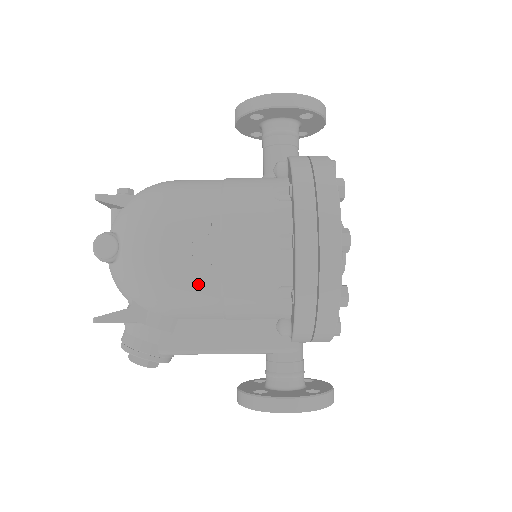
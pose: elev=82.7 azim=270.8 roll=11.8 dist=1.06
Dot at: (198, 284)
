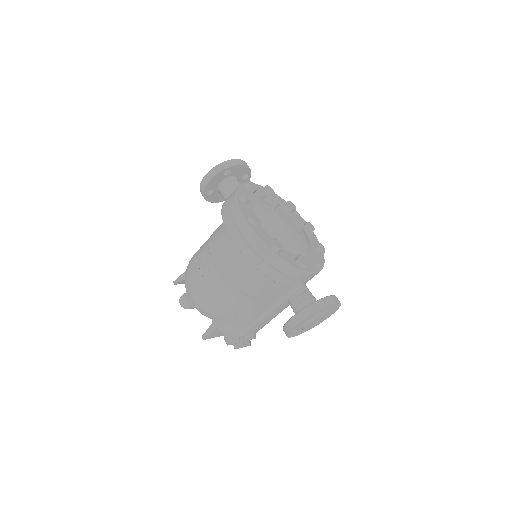
Dot at: (221, 290)
